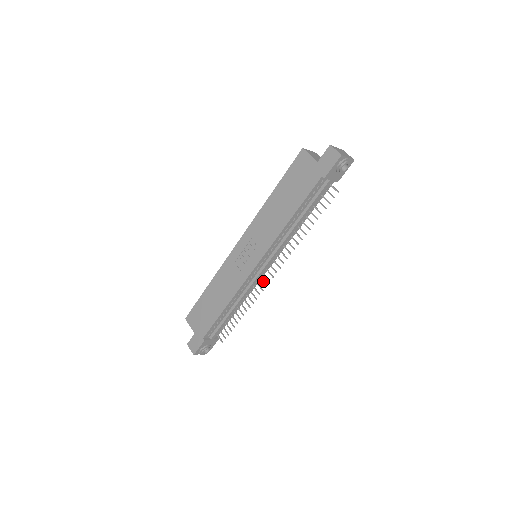
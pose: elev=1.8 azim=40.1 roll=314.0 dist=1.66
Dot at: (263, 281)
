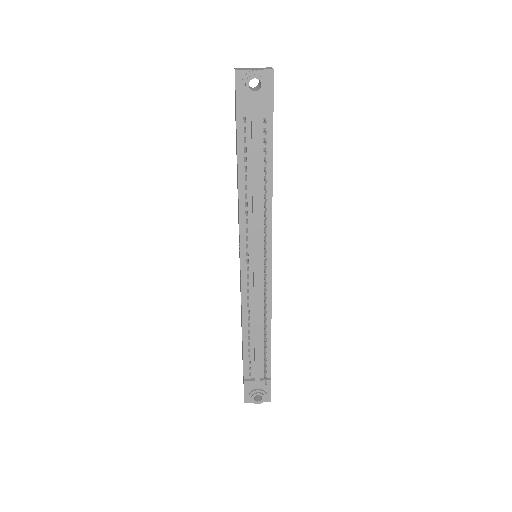
Dot at: (265, 287)
